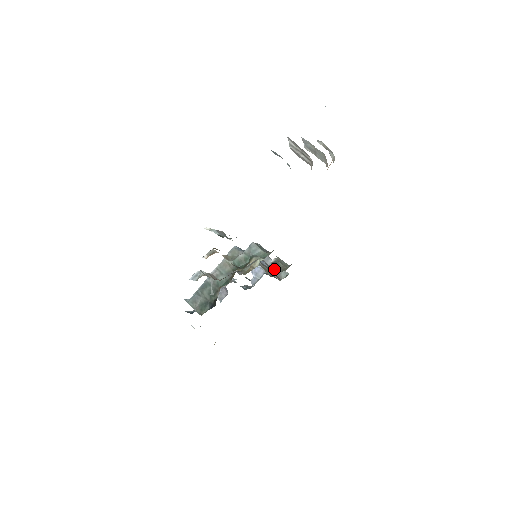
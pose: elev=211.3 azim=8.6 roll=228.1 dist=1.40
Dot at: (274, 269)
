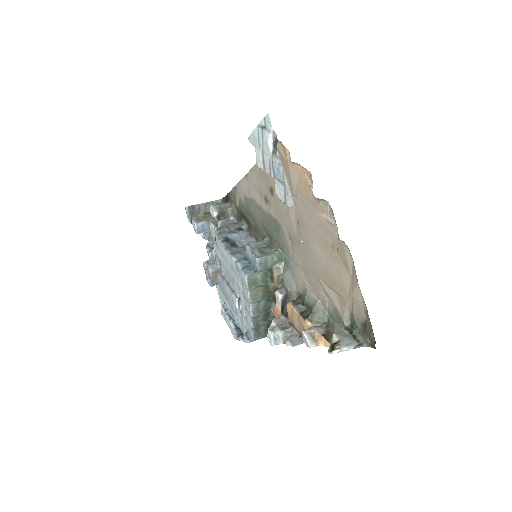
Dot at: (240, 228)
